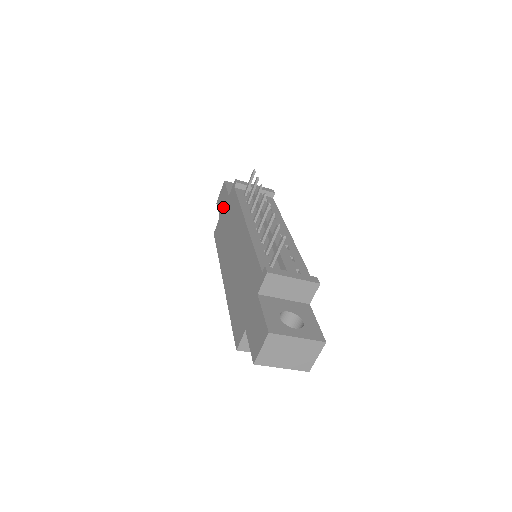
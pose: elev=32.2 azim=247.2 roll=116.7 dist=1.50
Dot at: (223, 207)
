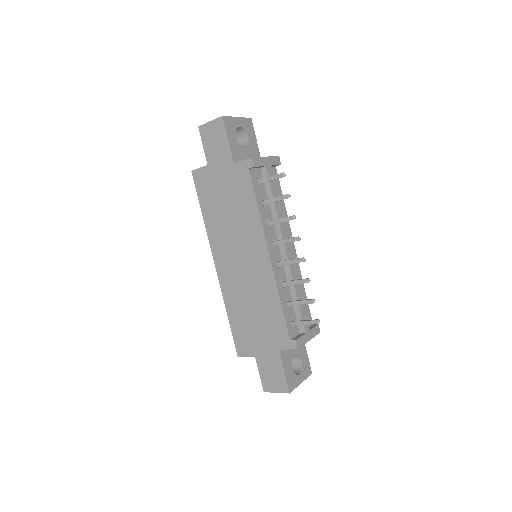
Dot at: (218, 162)
